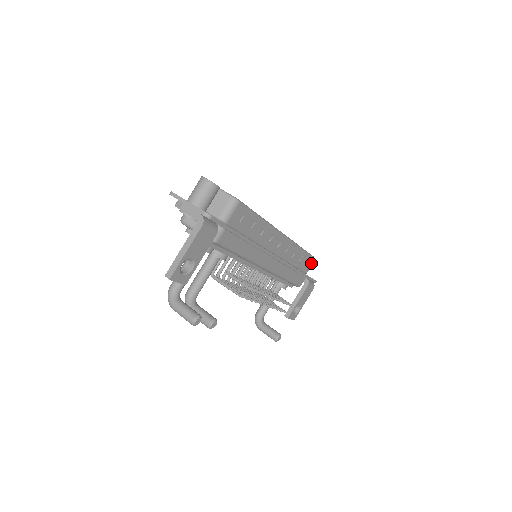
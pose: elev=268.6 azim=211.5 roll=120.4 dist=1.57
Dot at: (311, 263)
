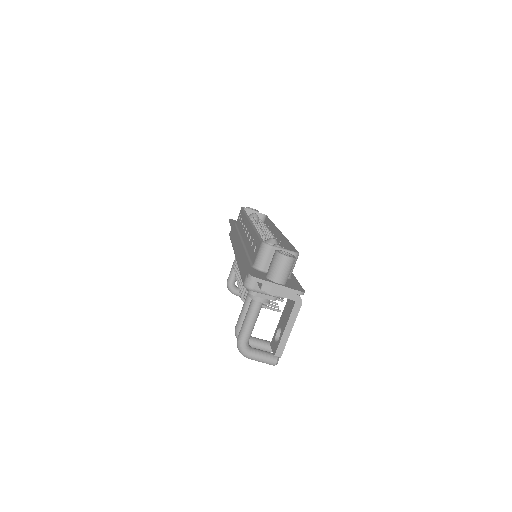
Dot at: occluded
